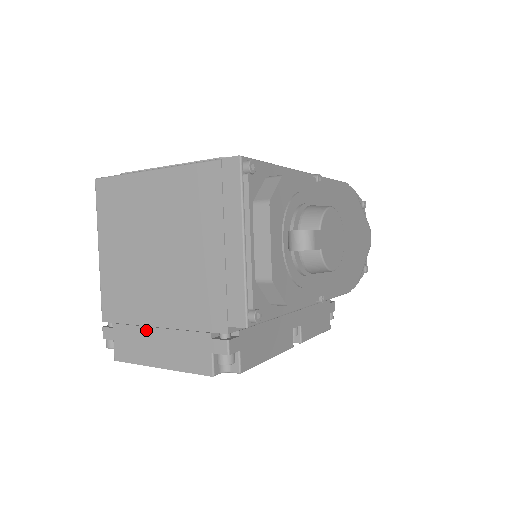
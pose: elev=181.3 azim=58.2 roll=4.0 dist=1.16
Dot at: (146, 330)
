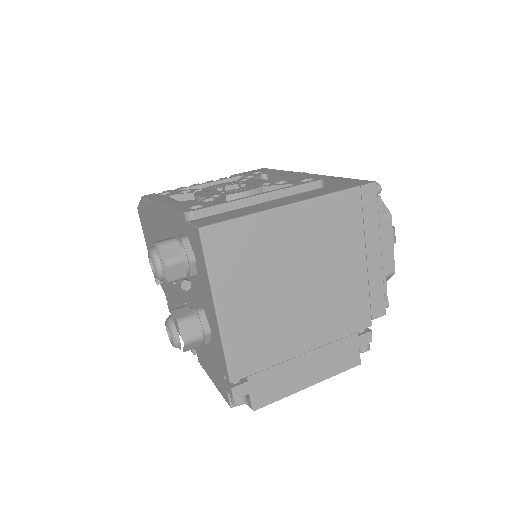
Dot at: (292, 362)
